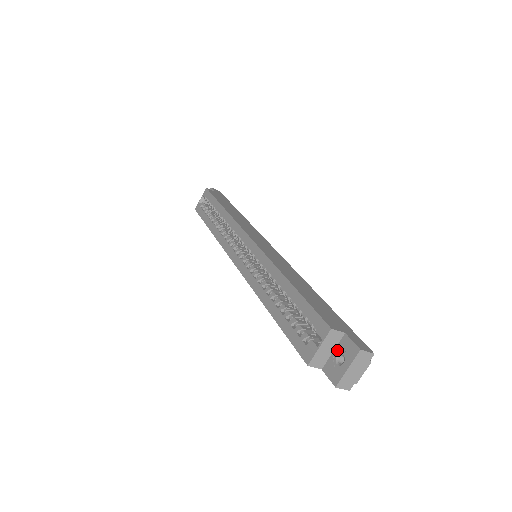
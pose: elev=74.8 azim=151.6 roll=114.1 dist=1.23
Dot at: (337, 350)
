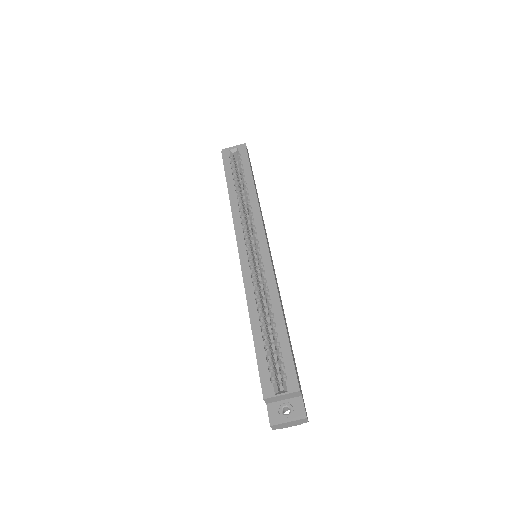
Dot at: (288, 402)
